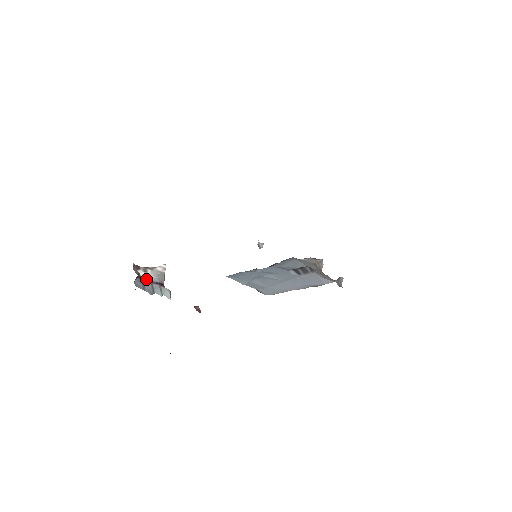
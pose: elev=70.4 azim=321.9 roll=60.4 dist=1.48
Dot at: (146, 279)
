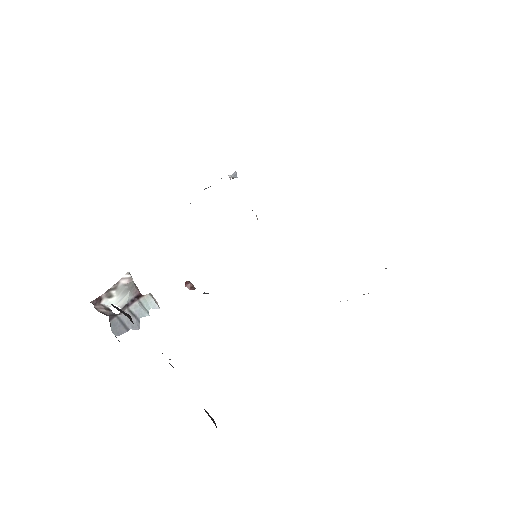
Dot at: (117, 305)
